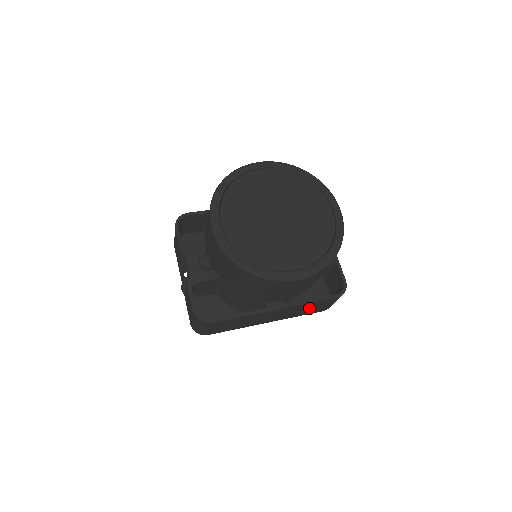
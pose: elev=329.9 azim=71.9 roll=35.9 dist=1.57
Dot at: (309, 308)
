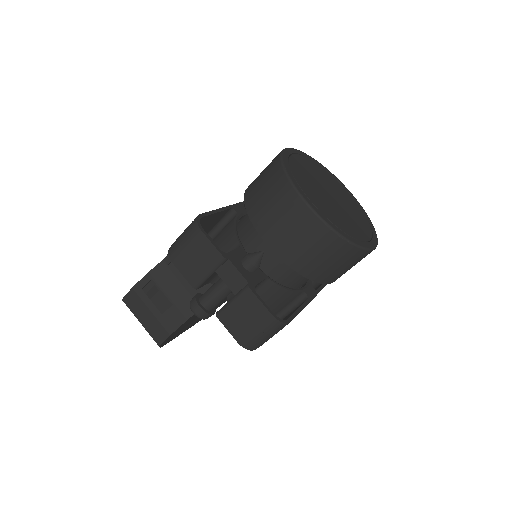
Dot at: occluded
